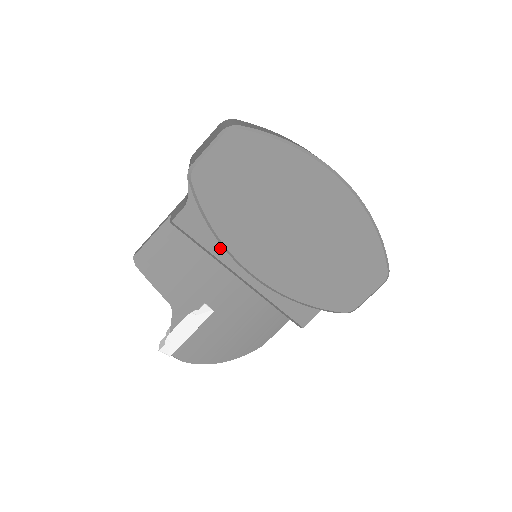
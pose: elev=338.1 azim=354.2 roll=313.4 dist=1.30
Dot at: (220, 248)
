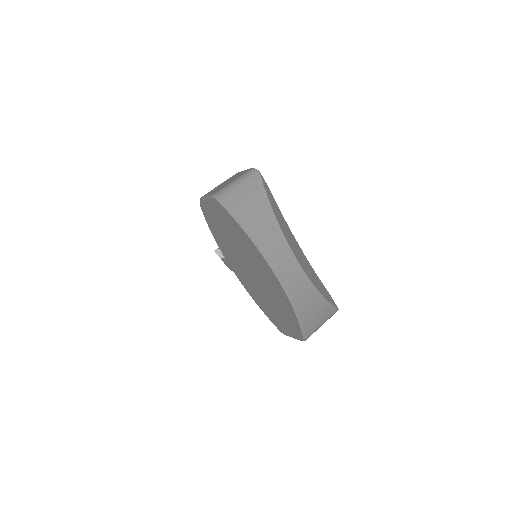
Dot at: occluded
